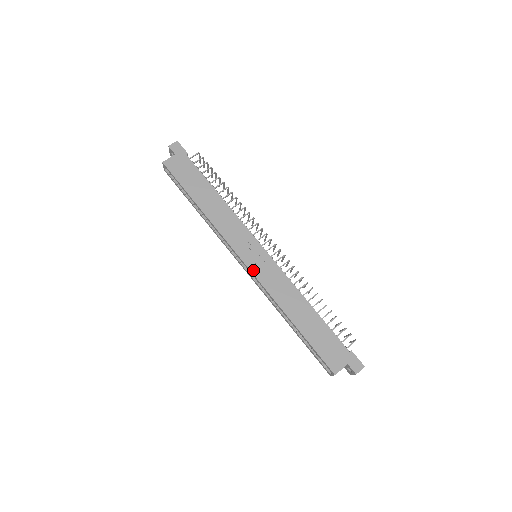
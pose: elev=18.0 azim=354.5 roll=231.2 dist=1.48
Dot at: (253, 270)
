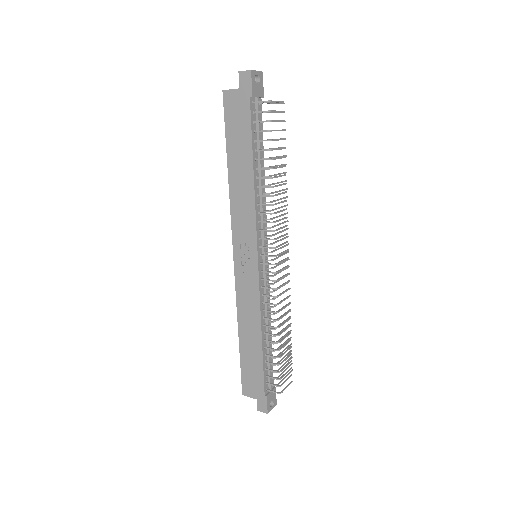
Dot at: (236, 270)
